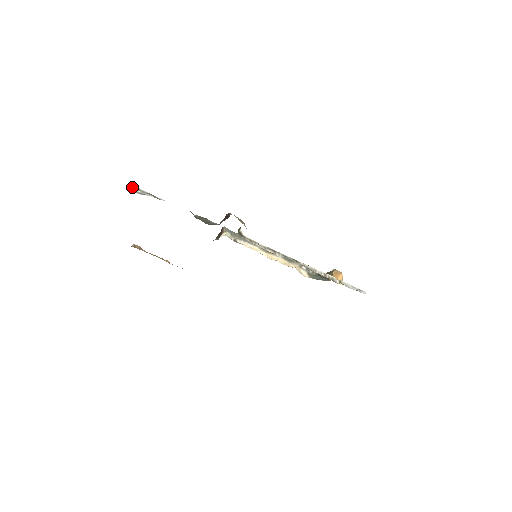
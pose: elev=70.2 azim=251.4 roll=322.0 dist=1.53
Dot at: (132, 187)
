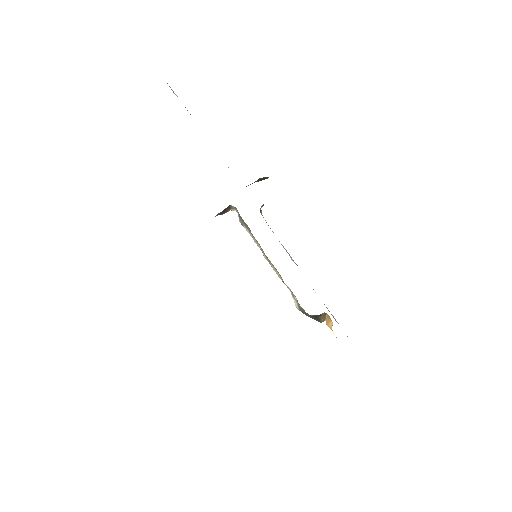
Dot at: occluded
